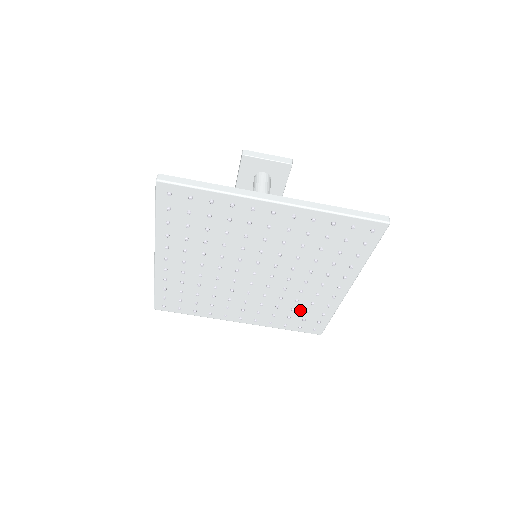
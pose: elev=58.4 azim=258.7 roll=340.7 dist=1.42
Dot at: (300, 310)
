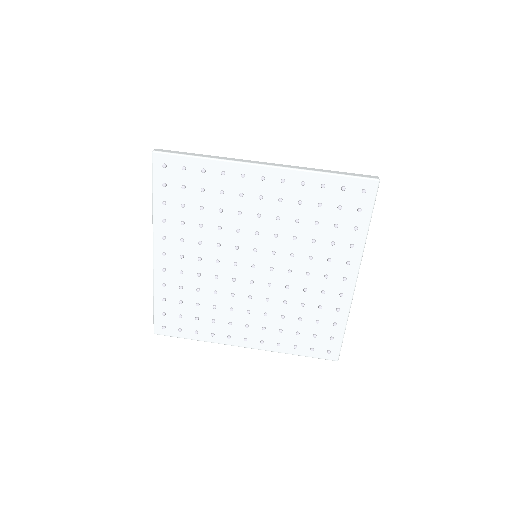
Dot at: (308, 320)
